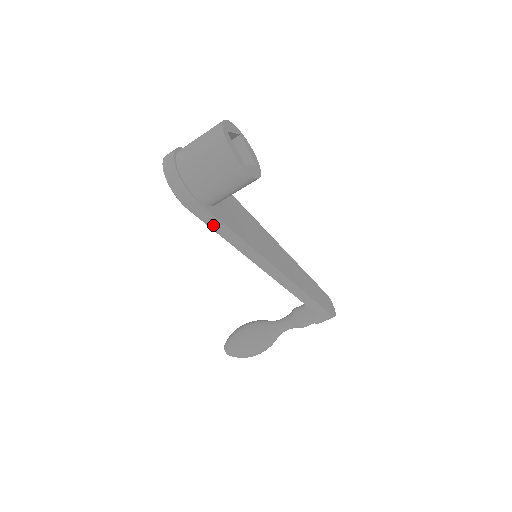
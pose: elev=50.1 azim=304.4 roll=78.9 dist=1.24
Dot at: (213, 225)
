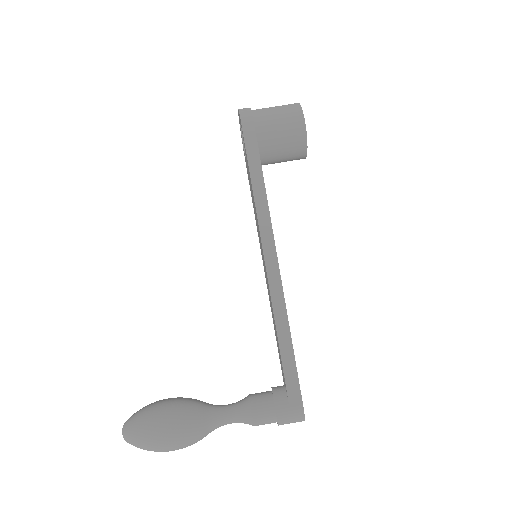
Dot at: (251, 157)
